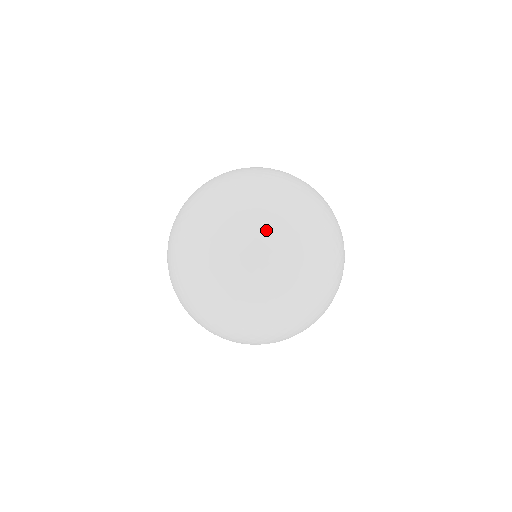
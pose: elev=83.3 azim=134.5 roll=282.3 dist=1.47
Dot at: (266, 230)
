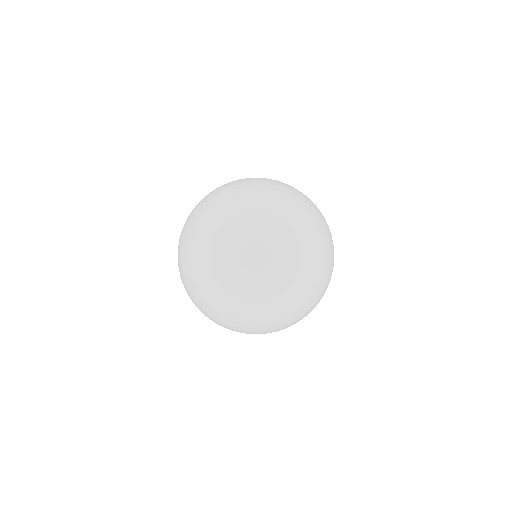
Dot at: (200, 224)
